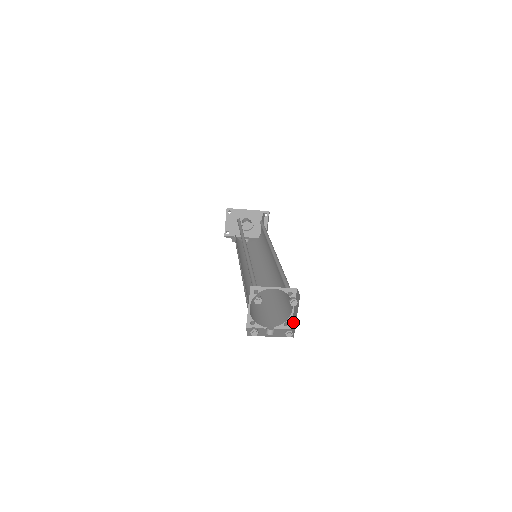
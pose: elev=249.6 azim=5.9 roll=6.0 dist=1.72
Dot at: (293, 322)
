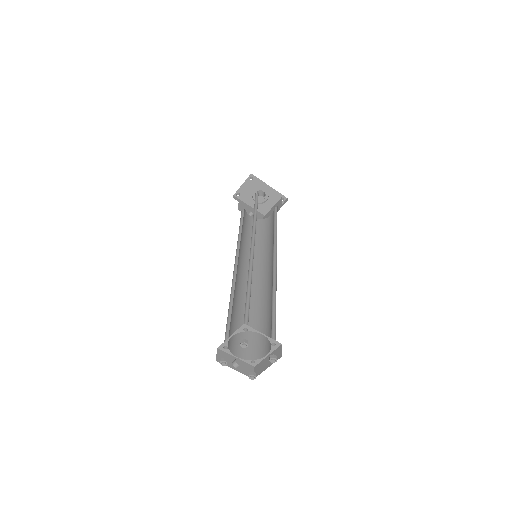
Dot at: (261, 365)
